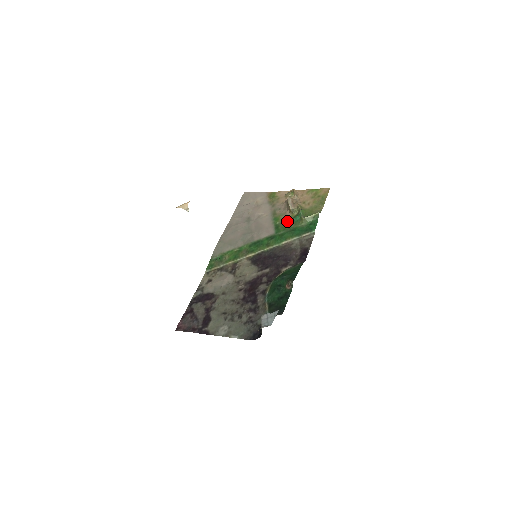
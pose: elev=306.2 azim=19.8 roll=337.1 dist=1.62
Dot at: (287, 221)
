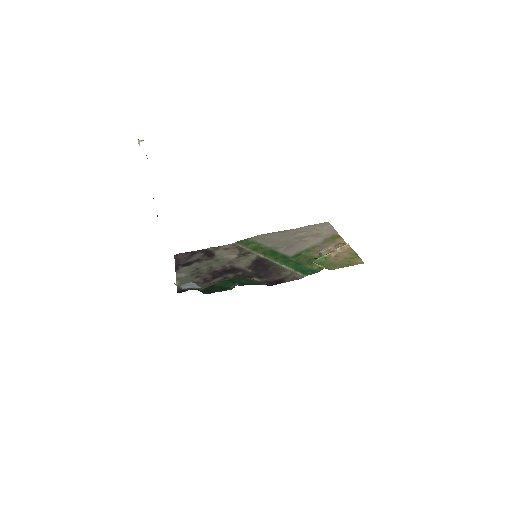
Dot at: (308, 257)
